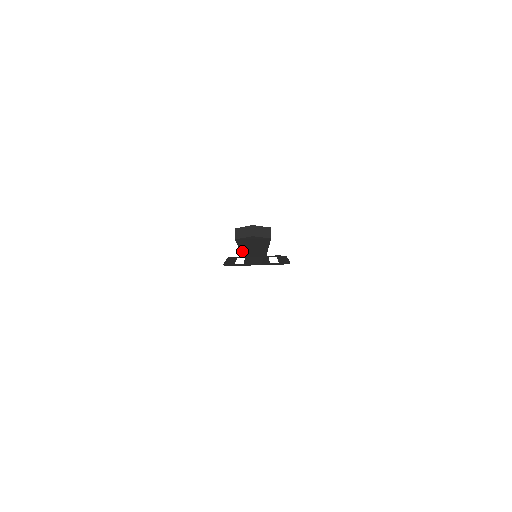
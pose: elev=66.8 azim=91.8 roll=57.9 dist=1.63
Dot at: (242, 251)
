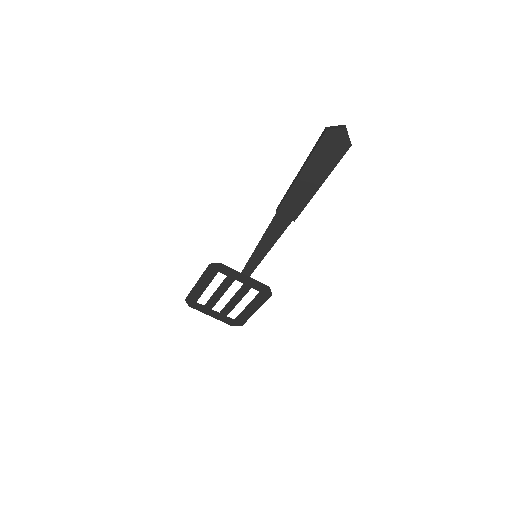
Dot at: (294, 184)
